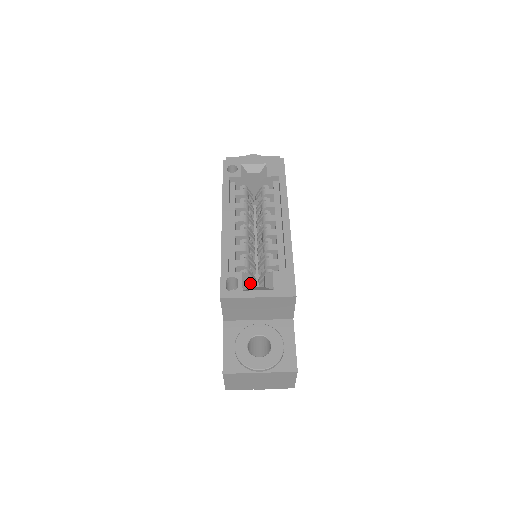
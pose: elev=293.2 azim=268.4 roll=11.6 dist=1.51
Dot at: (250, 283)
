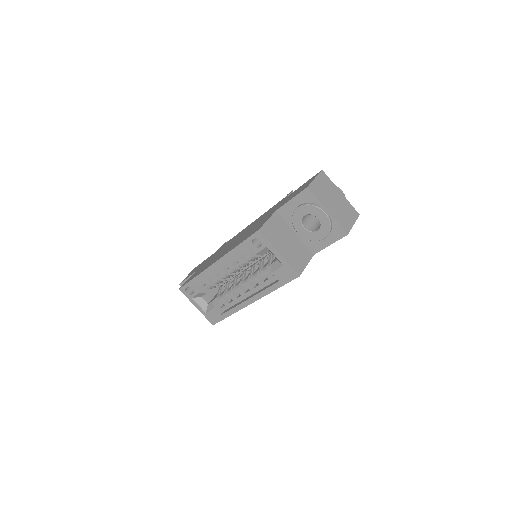
Dot at: occluded
